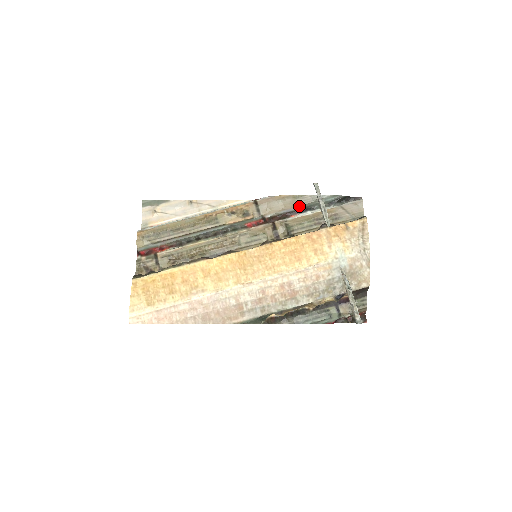
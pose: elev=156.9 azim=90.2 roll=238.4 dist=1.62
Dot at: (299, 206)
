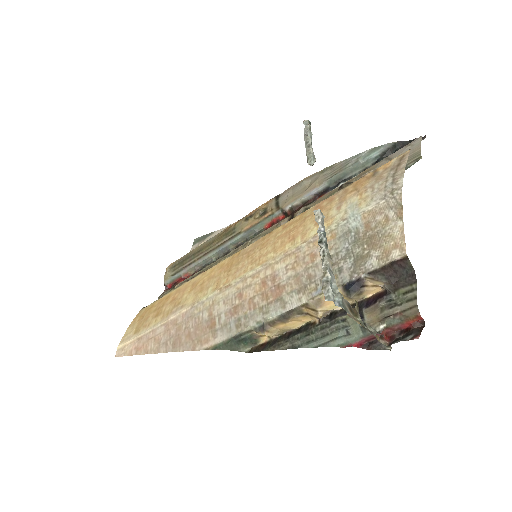
Dot at: (327, 181)
